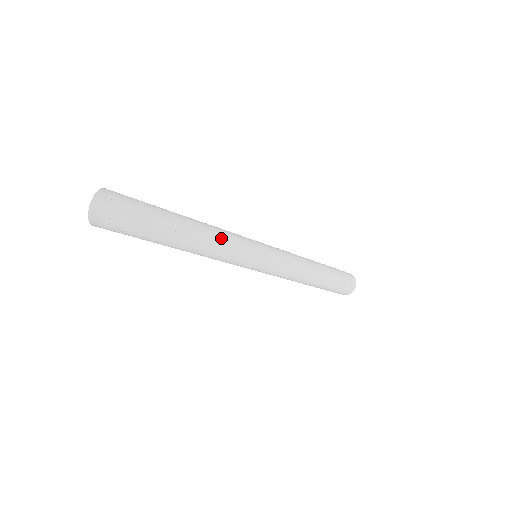
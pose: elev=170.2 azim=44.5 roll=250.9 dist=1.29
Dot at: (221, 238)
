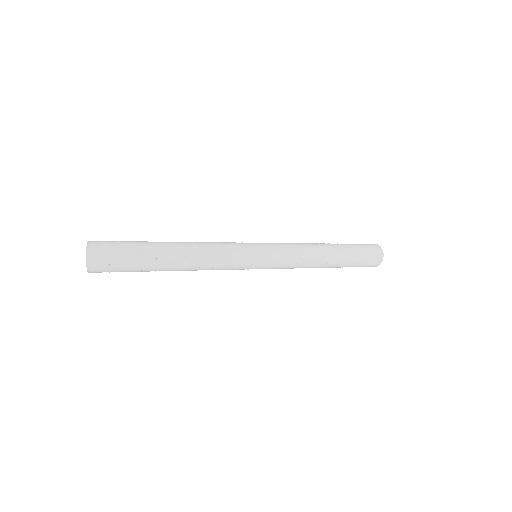
Dot at: (206, 267)
